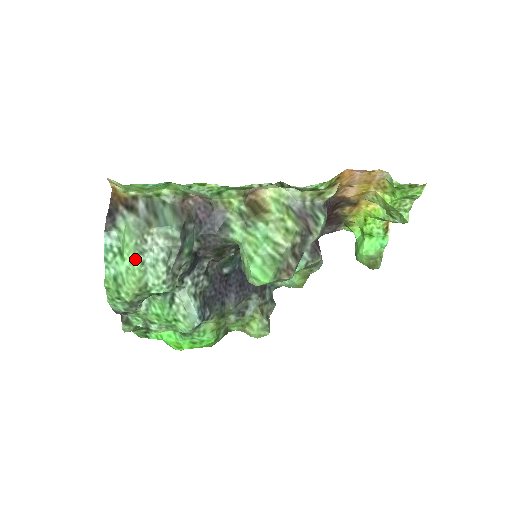
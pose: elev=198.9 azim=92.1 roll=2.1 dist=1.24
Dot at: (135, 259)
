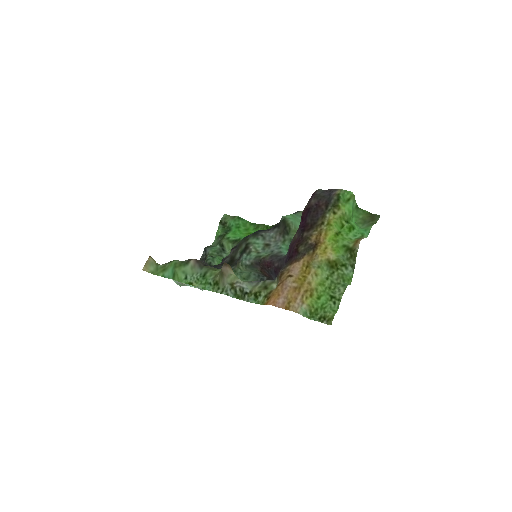
Dot at: occluded
